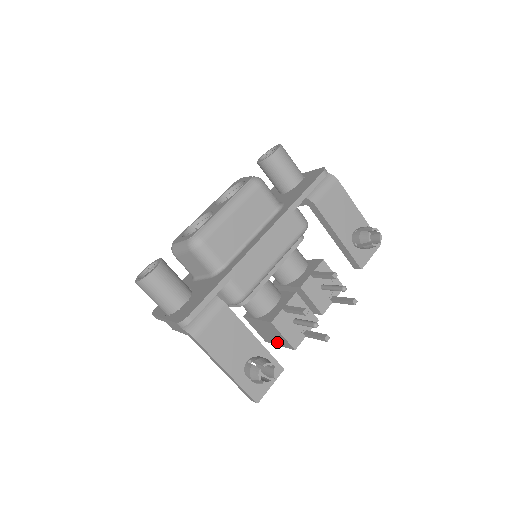
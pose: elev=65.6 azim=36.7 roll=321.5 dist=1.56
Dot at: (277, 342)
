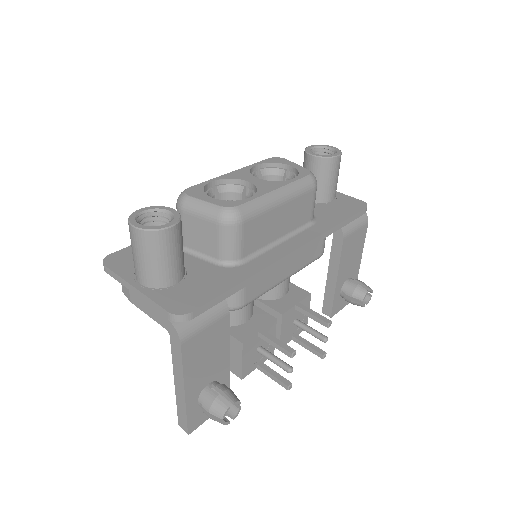
Dot at: occluded
